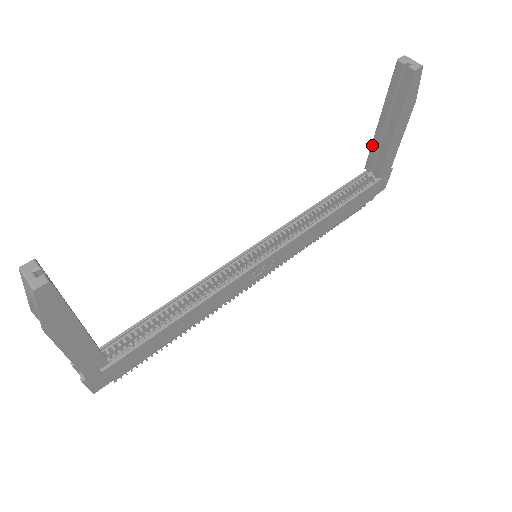
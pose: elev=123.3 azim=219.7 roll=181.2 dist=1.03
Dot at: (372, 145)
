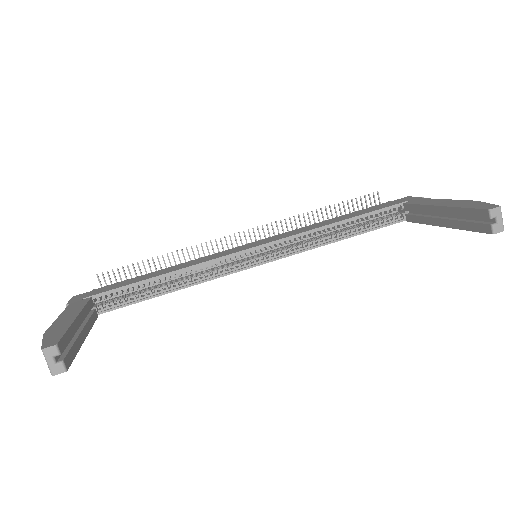
Dot at: (421, 205)
